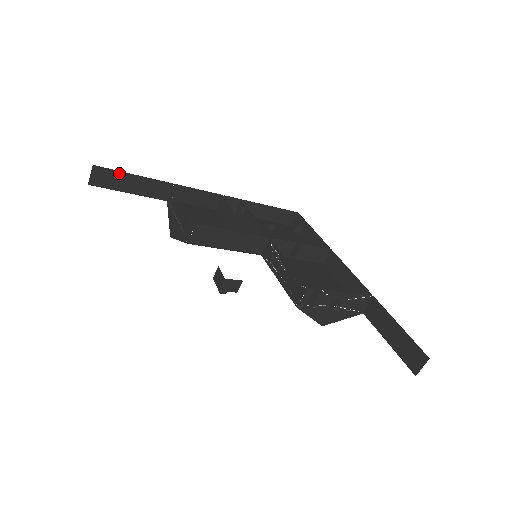
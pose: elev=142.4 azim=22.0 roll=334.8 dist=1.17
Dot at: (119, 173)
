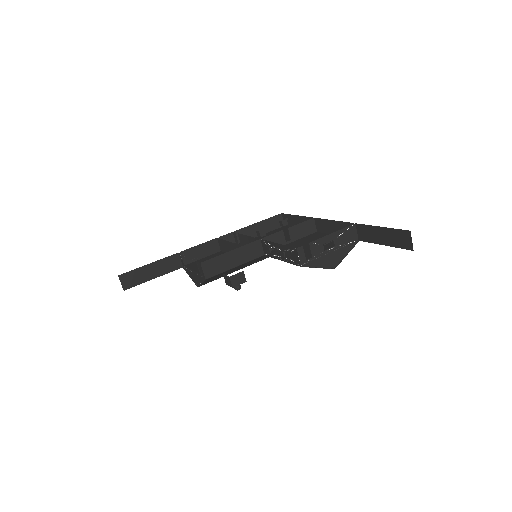
Dot at: (138, 270)
